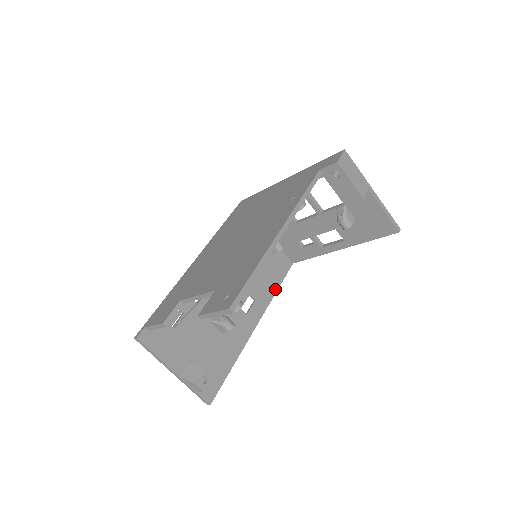
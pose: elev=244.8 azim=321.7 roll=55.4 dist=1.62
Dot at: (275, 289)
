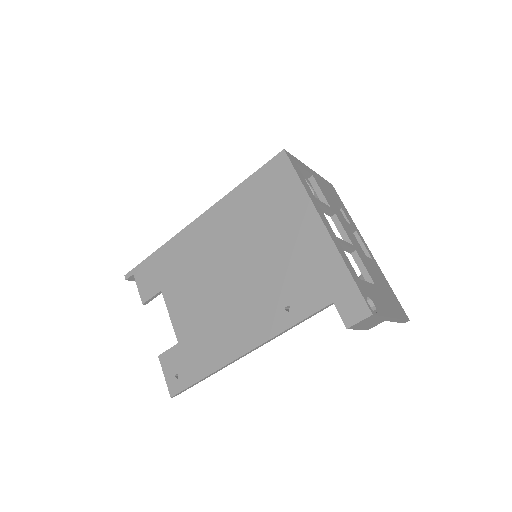
Dot at: occluded
